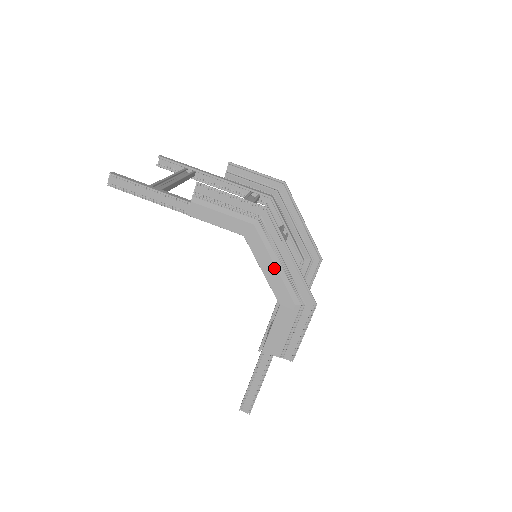
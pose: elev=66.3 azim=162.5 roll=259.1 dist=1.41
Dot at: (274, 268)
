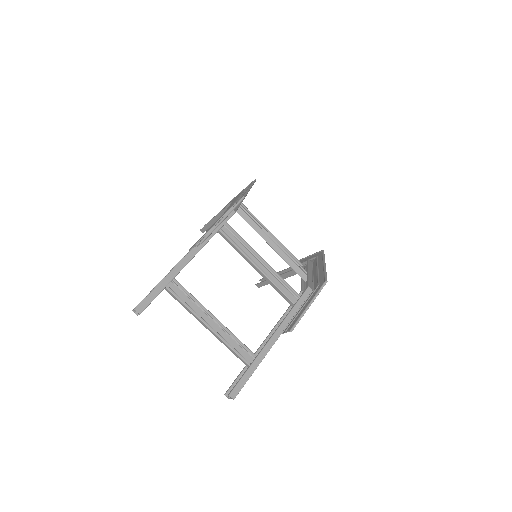
Dot at: occluded
